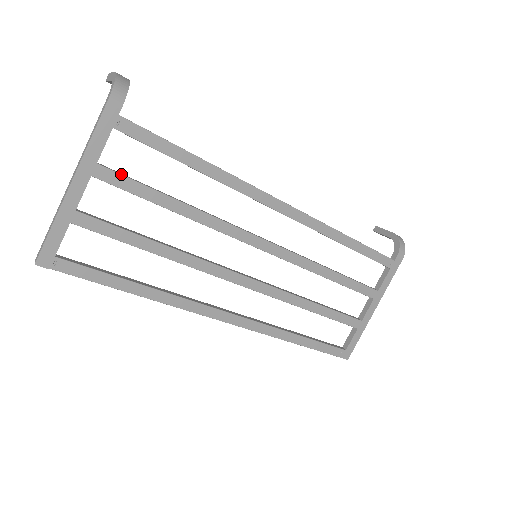
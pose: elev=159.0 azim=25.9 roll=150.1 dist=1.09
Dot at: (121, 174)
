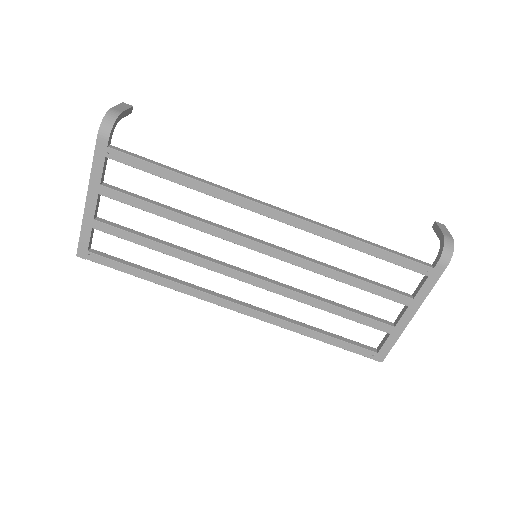
Dot at: (120, 191)
